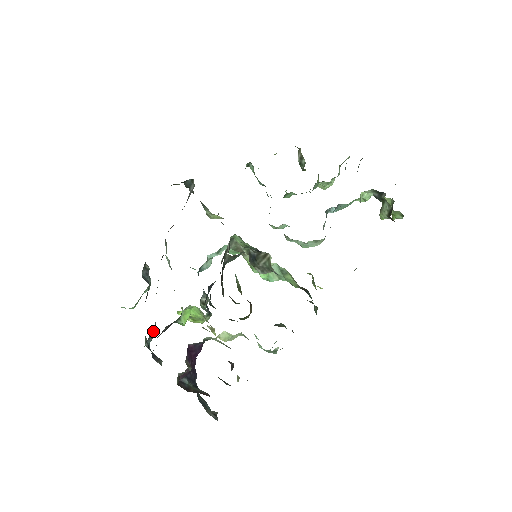
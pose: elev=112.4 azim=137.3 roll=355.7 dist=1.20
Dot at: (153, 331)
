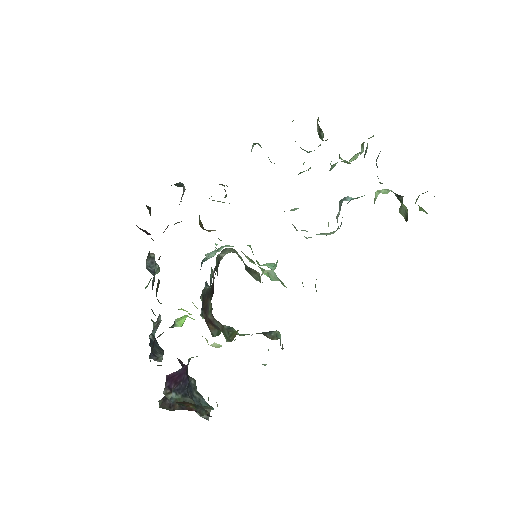
Dot at: (157, 322)
